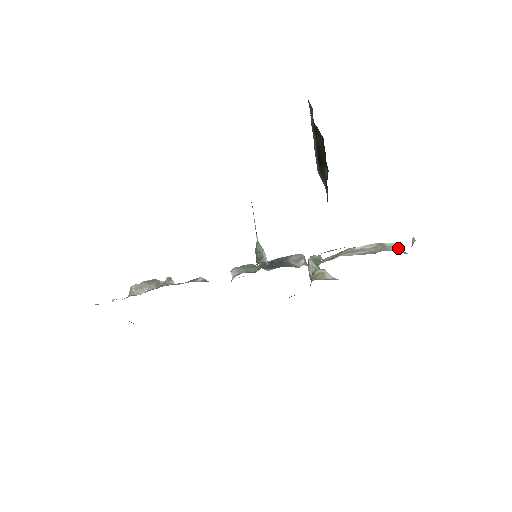
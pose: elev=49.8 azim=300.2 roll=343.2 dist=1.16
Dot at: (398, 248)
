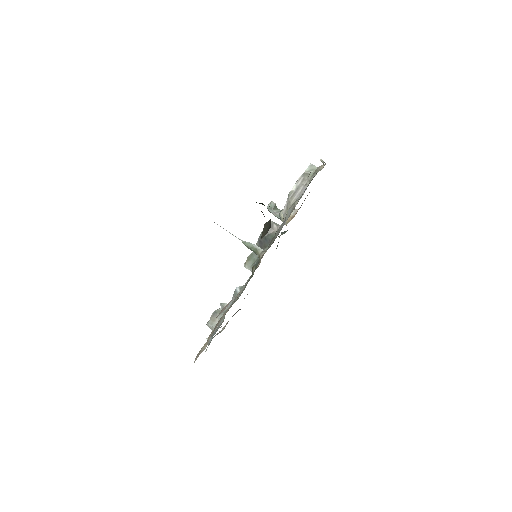
Dot at: (314, 166)
